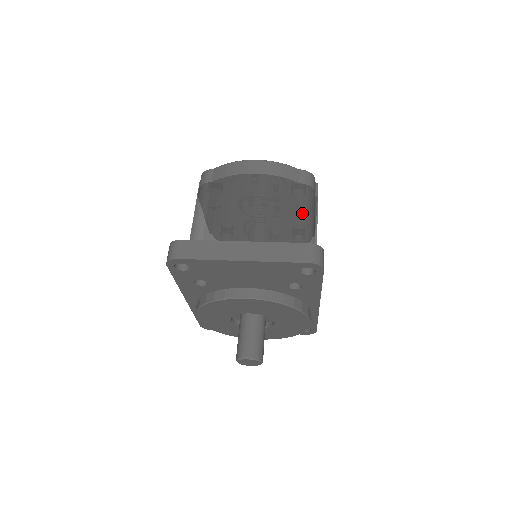
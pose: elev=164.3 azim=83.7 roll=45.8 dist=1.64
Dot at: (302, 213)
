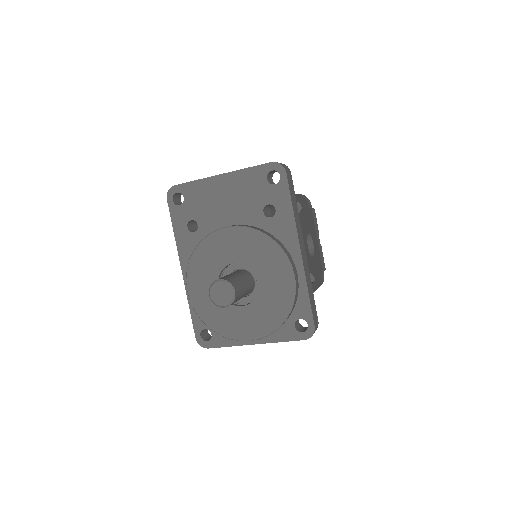
Dot at: occluded
